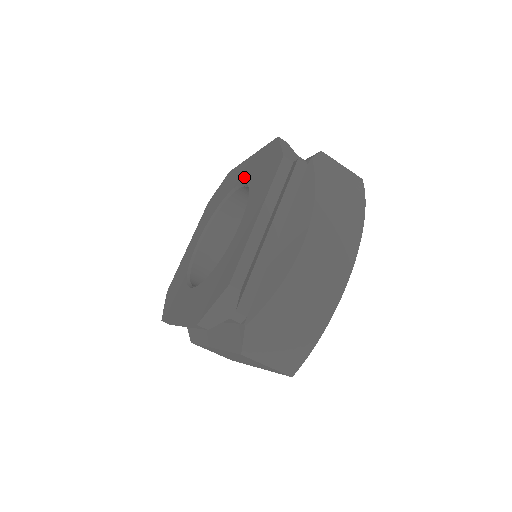
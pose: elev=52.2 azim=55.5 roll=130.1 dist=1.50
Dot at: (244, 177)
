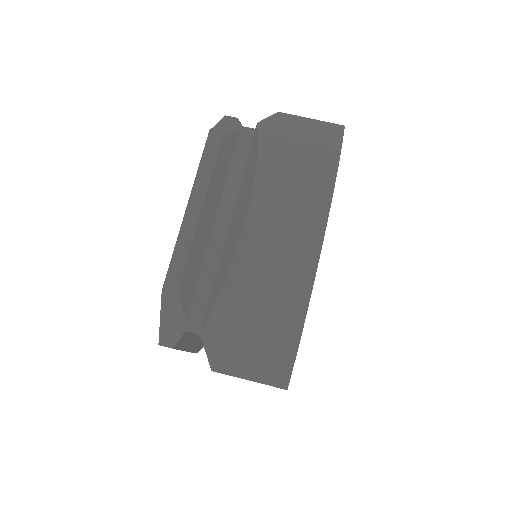
Dot at: occluded
